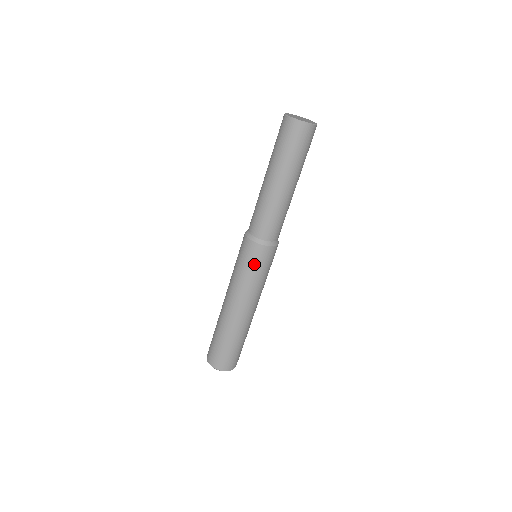
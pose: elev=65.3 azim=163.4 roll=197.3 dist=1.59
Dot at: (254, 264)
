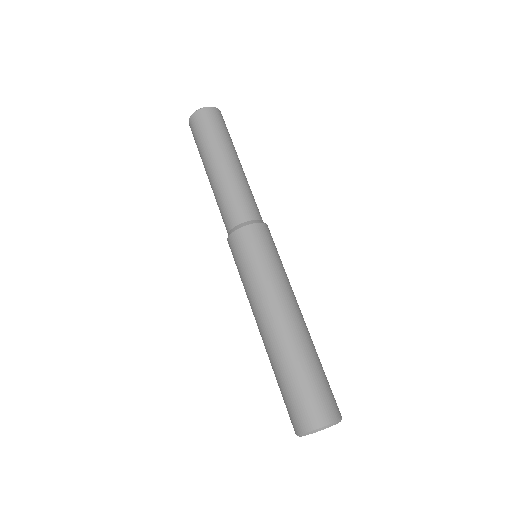
Dot at: (247, 254)
